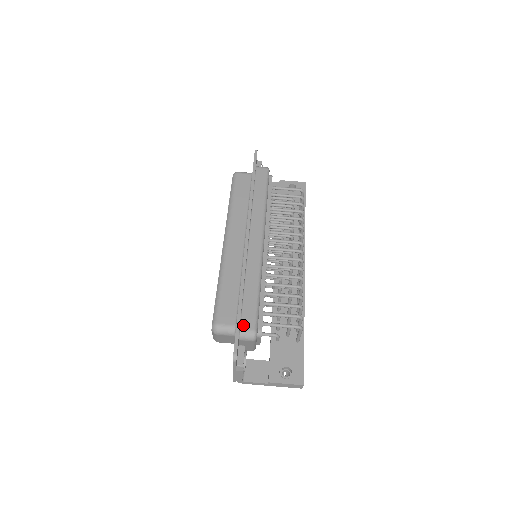
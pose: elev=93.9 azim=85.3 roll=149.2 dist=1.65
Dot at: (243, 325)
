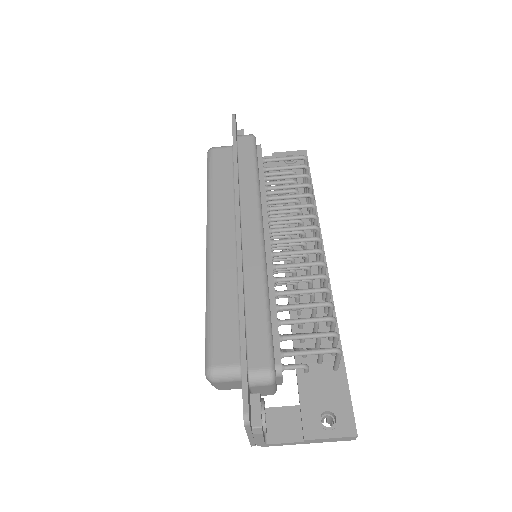
Dot at: (252, 363)
